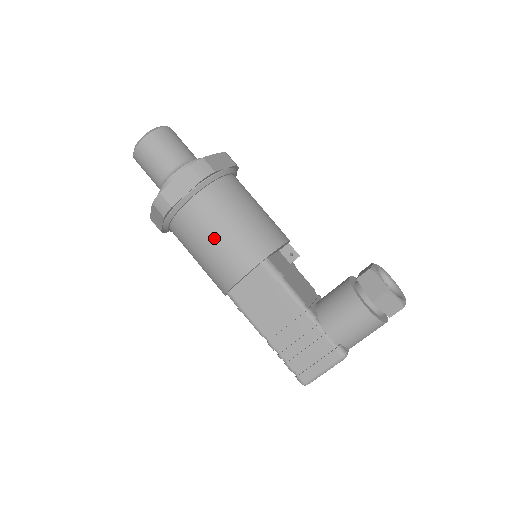
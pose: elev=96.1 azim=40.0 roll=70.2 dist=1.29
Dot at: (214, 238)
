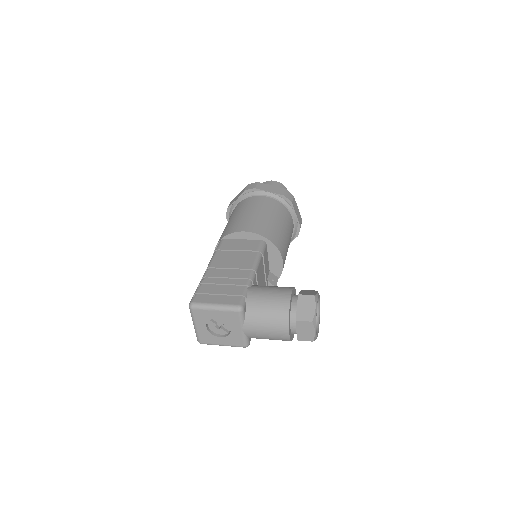
Dot at: (255, 212)
